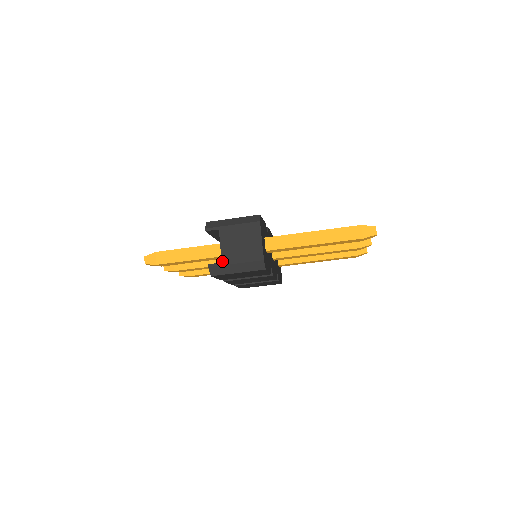
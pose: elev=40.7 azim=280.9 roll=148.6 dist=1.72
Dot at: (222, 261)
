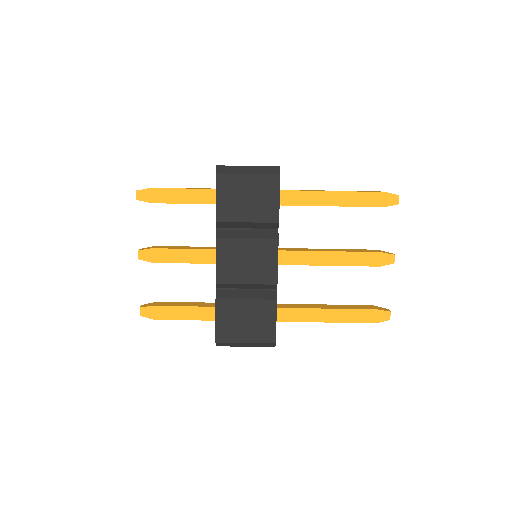
Dot at: (233, 166)
